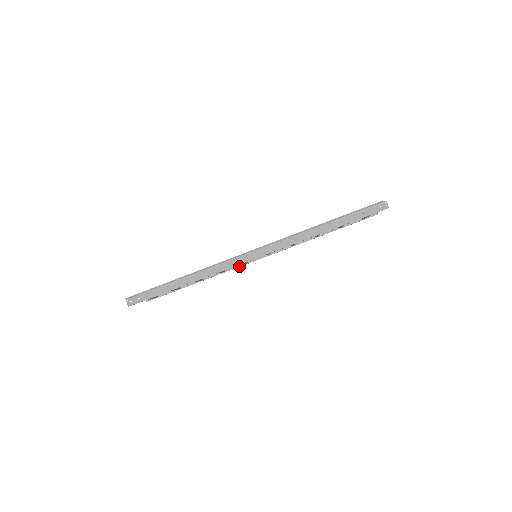
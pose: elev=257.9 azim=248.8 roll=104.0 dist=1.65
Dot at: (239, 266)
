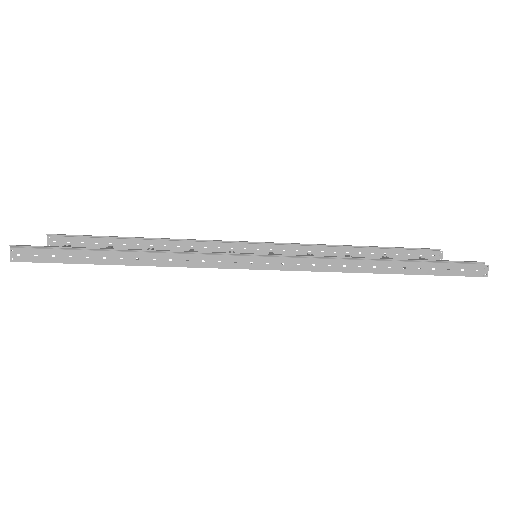
Dot at: occluded
